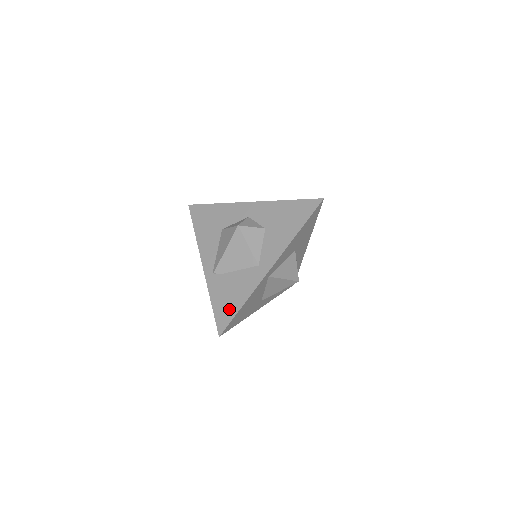
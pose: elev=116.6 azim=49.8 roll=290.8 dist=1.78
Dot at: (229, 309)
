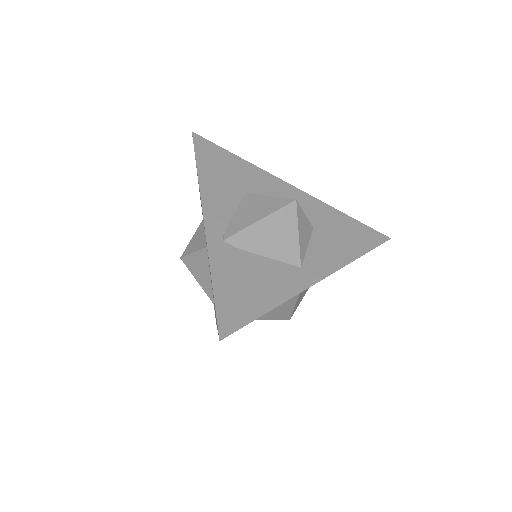
Dot at: (245, 304)
